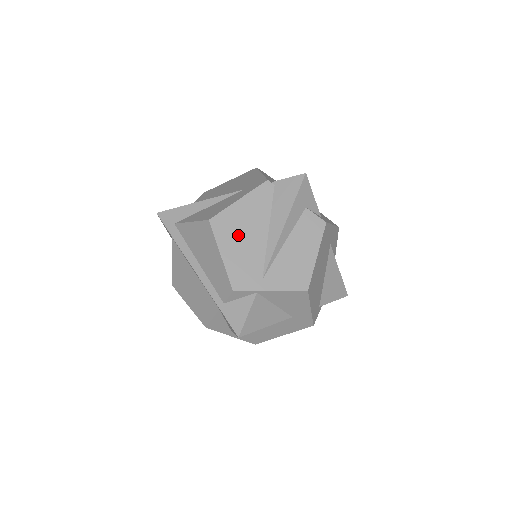
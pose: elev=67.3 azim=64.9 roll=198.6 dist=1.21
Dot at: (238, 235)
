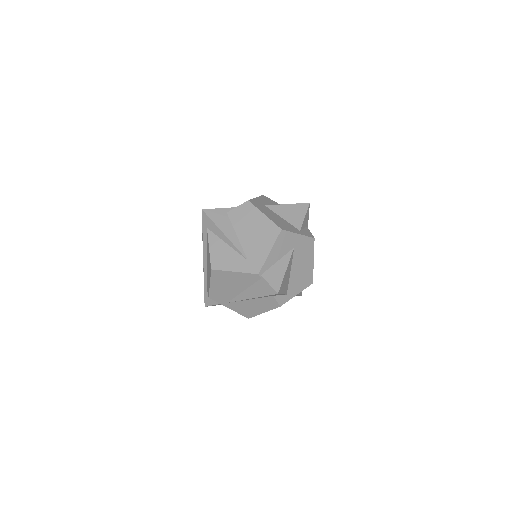
Dot at: (224, 283)
